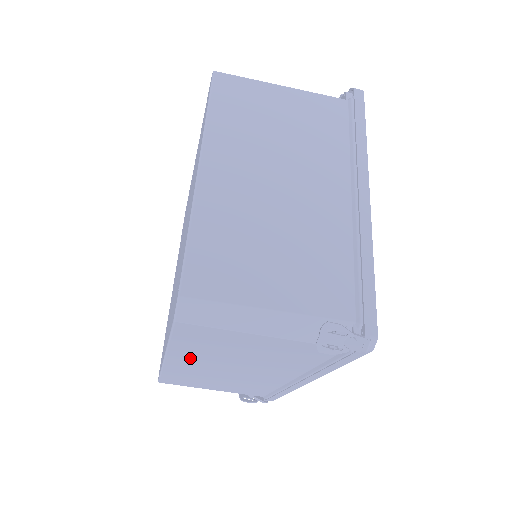
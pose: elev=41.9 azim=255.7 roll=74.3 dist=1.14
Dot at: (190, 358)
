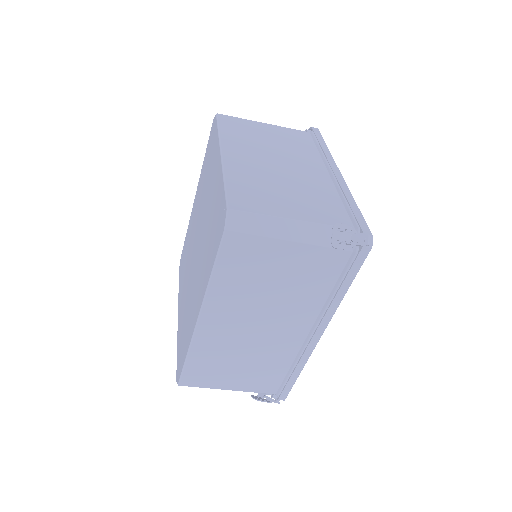
Dot at: (223, 309)
